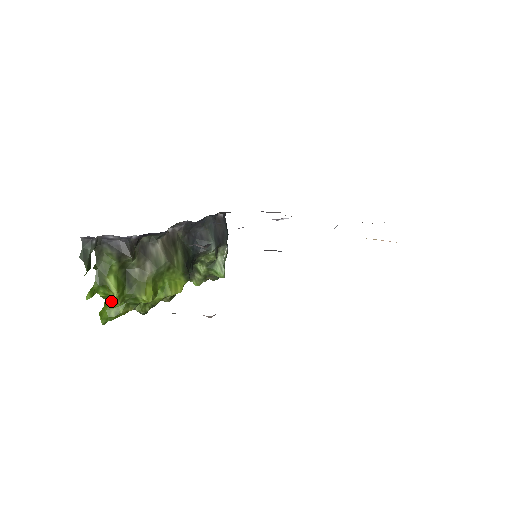
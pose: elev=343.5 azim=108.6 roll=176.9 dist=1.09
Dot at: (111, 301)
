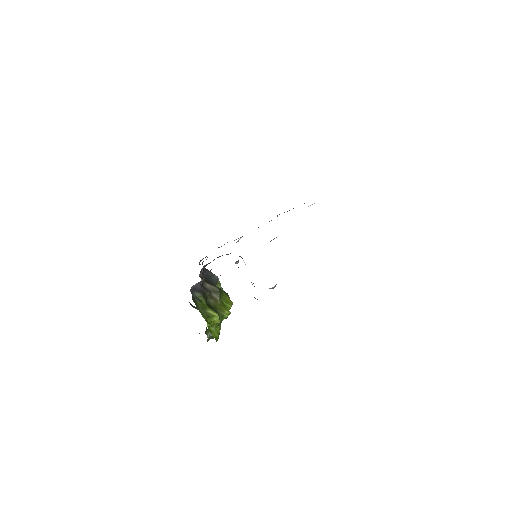
Dot at: (210, 329)
